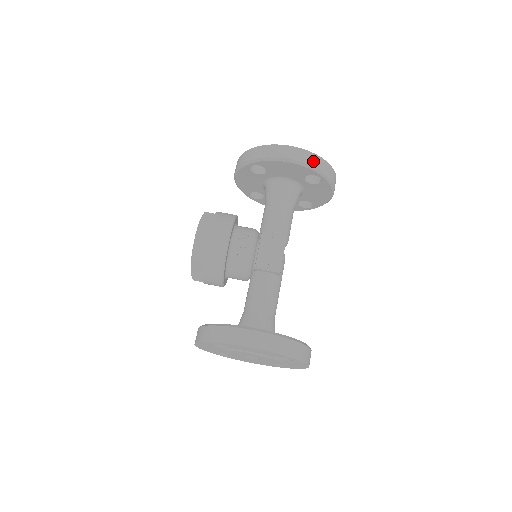
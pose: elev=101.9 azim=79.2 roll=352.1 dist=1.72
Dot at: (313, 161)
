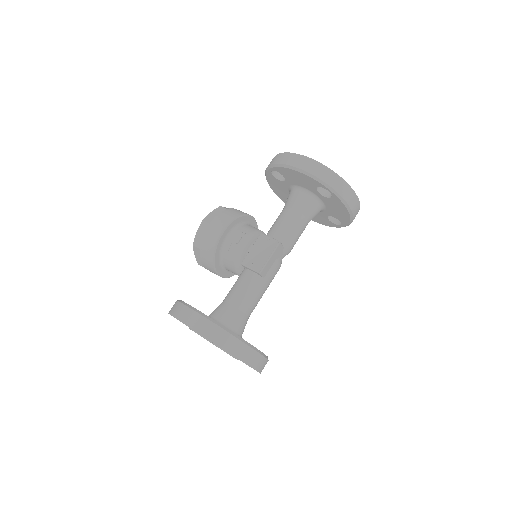
Dot at: (320, 172)
